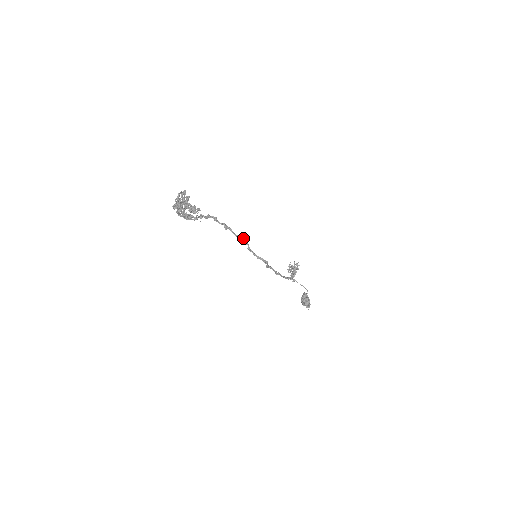
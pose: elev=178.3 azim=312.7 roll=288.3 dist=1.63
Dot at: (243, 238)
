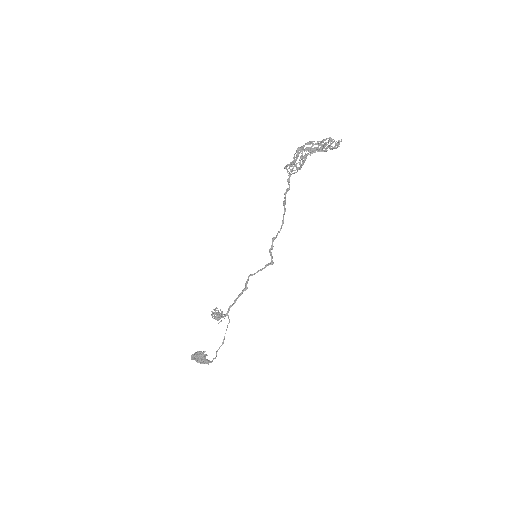
Dot at: (282, 225)
